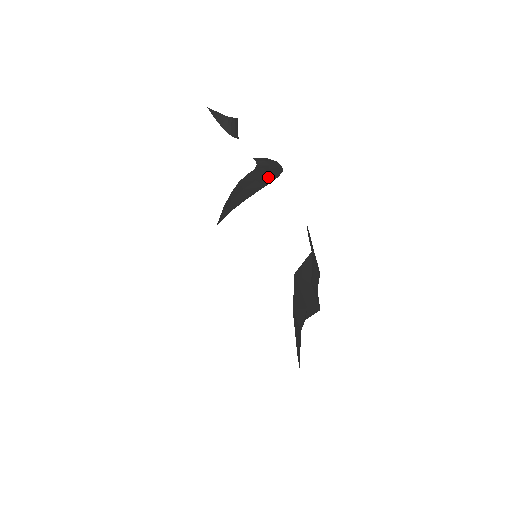
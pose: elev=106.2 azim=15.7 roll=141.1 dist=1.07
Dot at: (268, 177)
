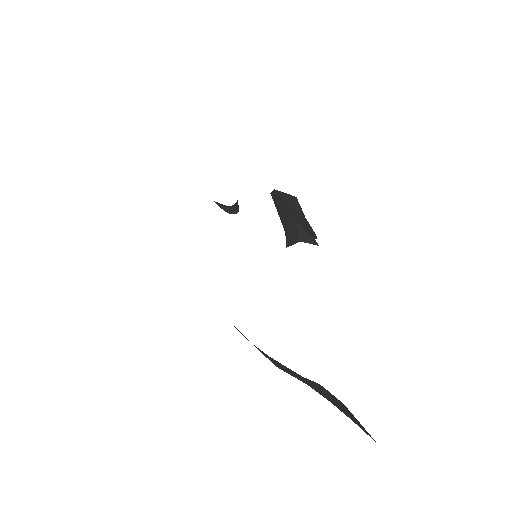
Dot at: occluded
